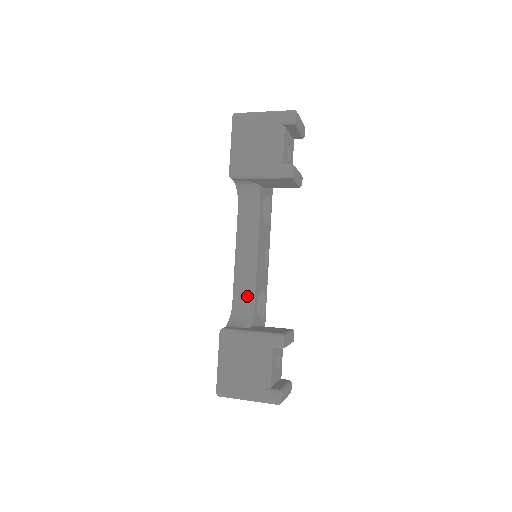
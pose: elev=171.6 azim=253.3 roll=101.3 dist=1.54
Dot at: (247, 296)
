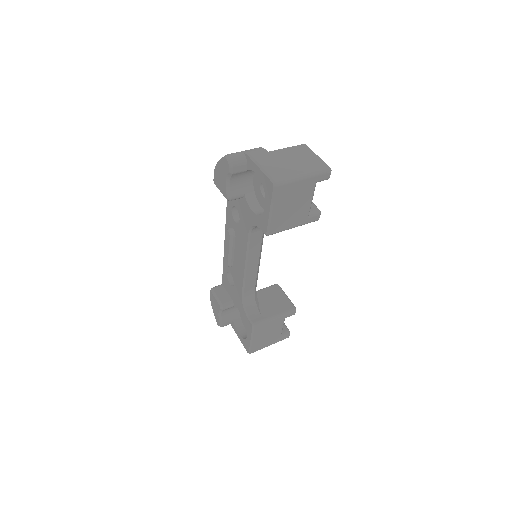
Dot at: (255, 287)
